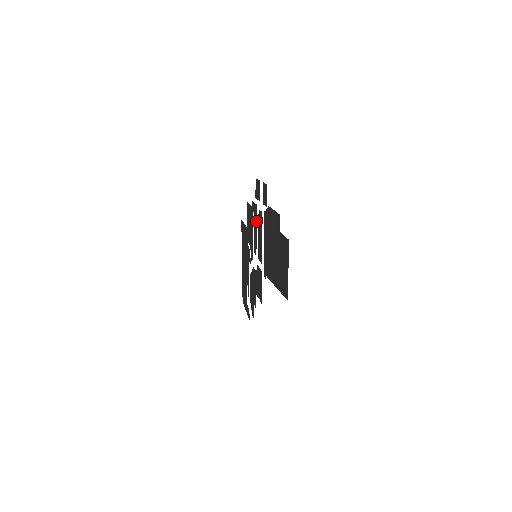
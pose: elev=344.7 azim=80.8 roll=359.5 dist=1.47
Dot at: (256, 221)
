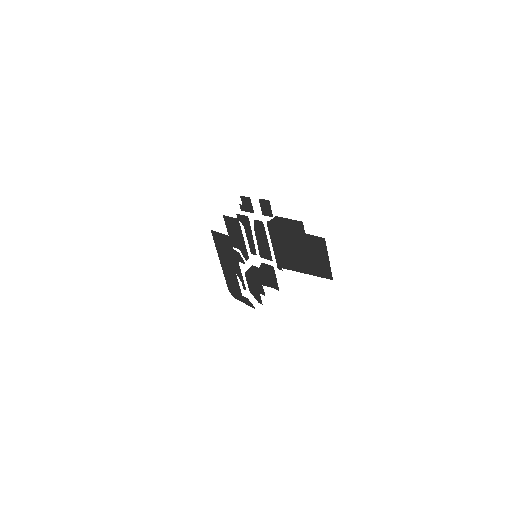
Dot at: (250, 229)
